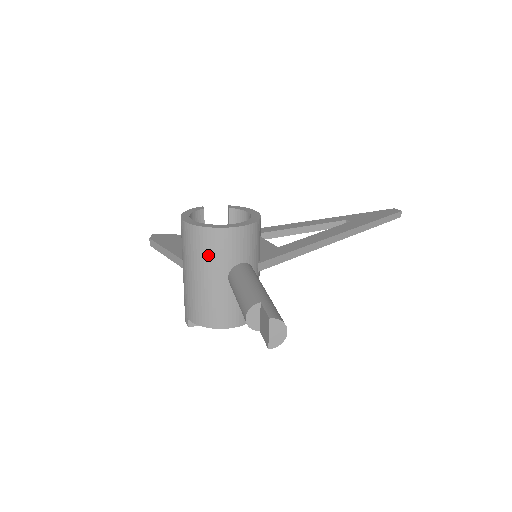
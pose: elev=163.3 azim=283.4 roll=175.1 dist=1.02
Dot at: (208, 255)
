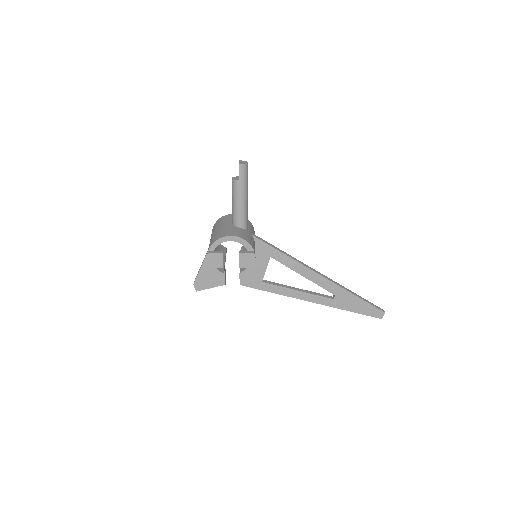
Dot at: (222, 221)
